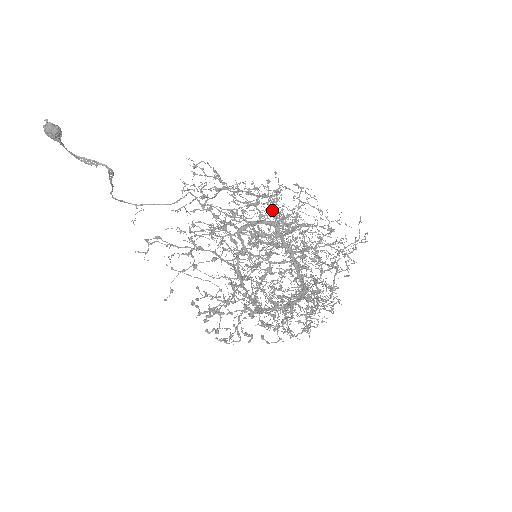
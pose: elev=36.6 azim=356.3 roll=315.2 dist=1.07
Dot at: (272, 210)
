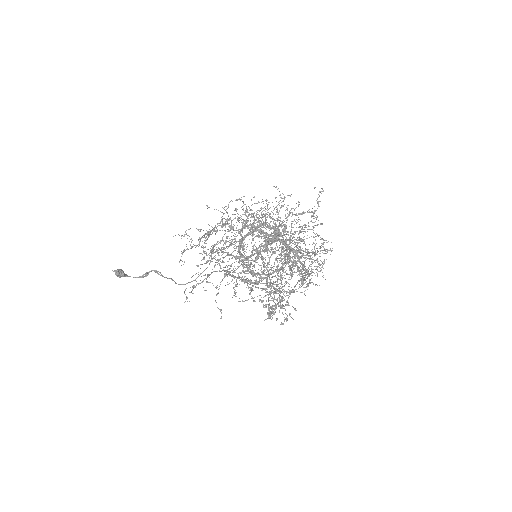
Dot at: (244, 224)
